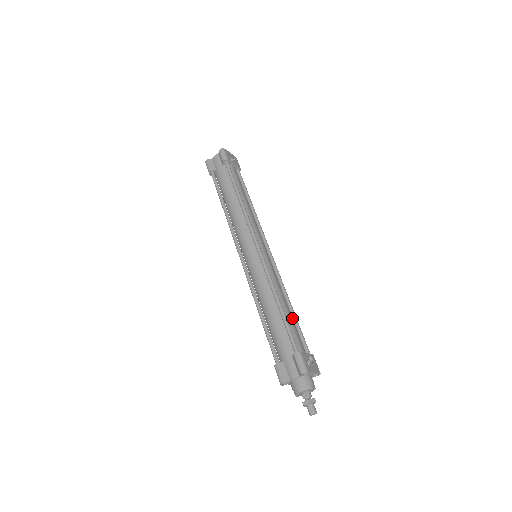
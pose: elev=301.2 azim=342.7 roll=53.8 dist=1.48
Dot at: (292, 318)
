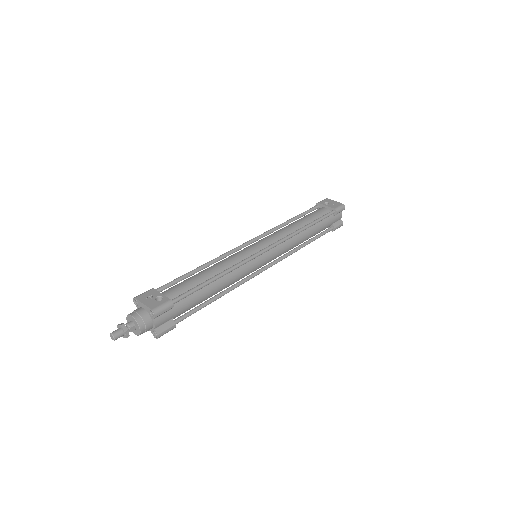
Dot at: (206, 283)
